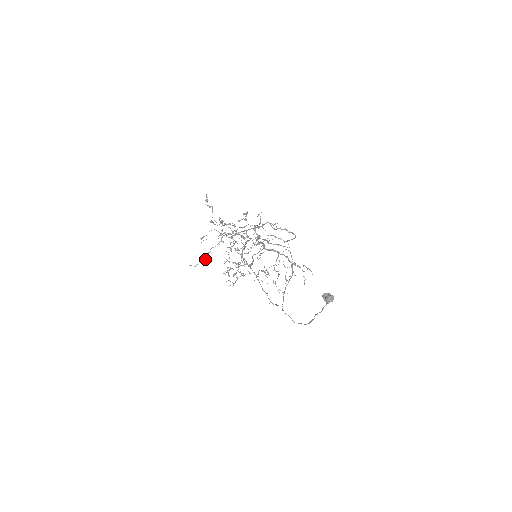
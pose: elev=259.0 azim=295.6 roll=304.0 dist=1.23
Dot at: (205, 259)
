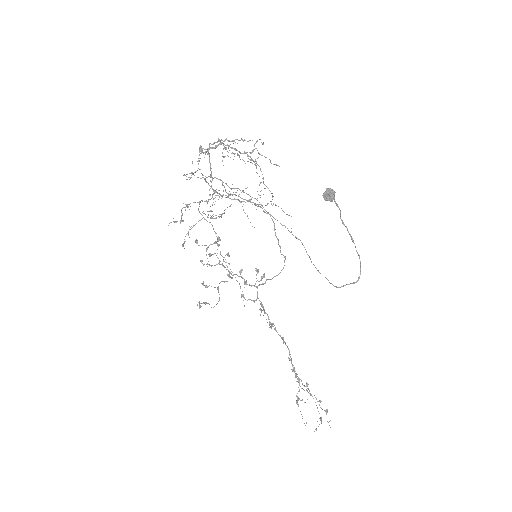
Dot at: (182, 220)
